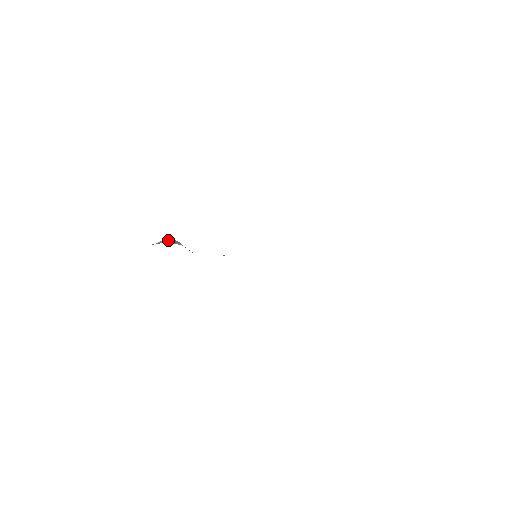
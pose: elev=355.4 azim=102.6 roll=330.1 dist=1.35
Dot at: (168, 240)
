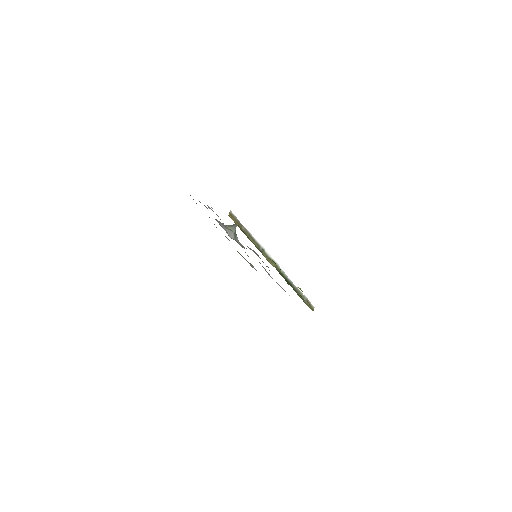
Dot at: (232, 226)
